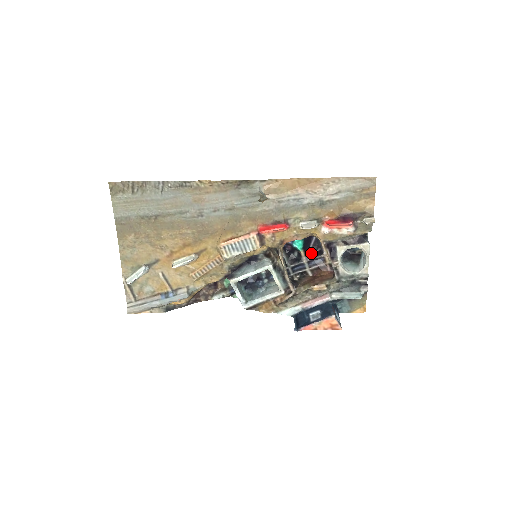
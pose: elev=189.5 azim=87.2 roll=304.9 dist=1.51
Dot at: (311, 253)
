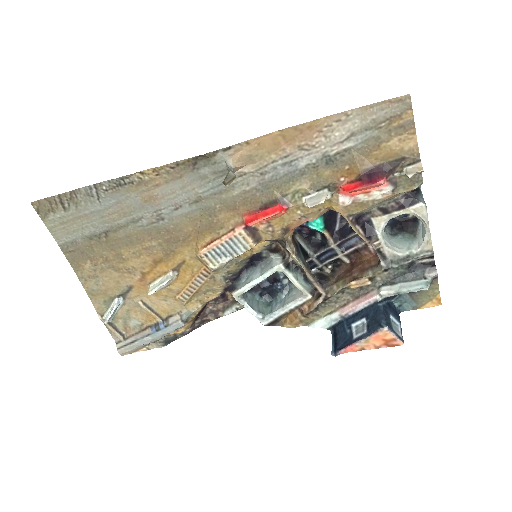
Dot at: (340, 231)
